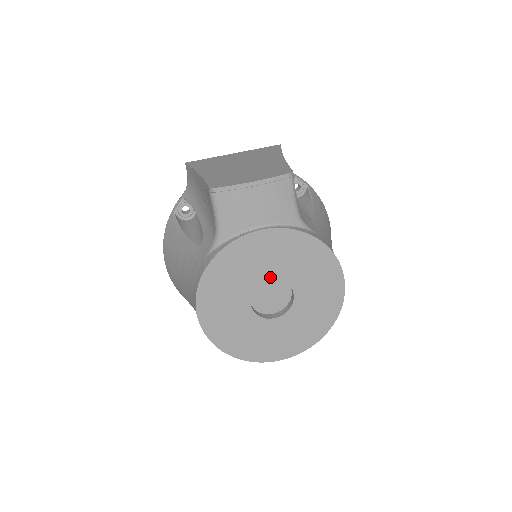
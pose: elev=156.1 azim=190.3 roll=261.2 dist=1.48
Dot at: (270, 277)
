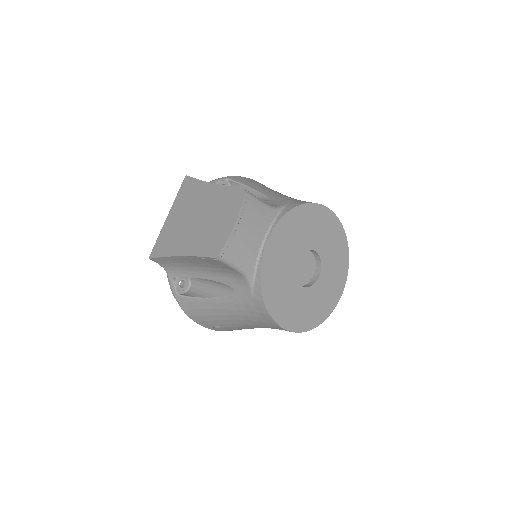
Dot at: (296, 259)
